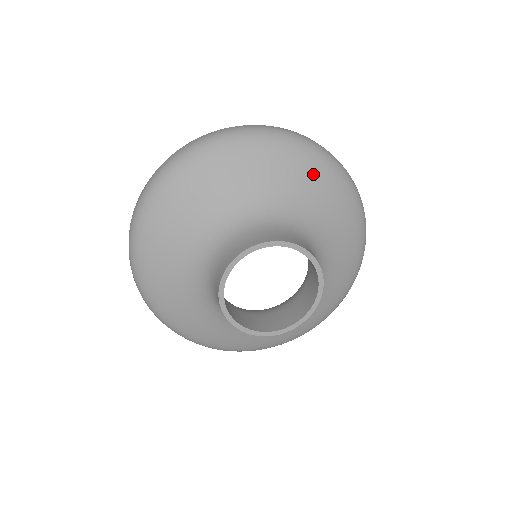
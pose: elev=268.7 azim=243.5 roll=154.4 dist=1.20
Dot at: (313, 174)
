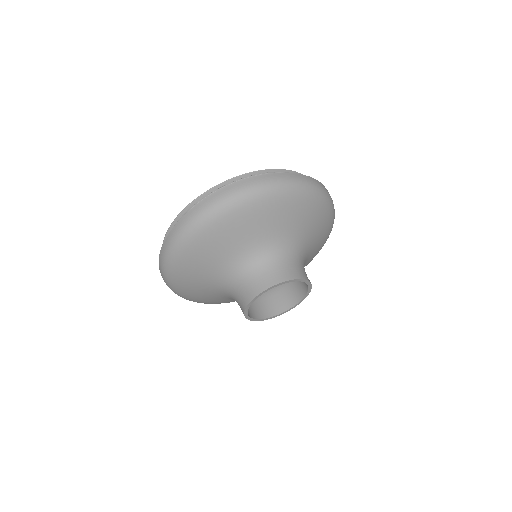
Dot at: (280, 210)
